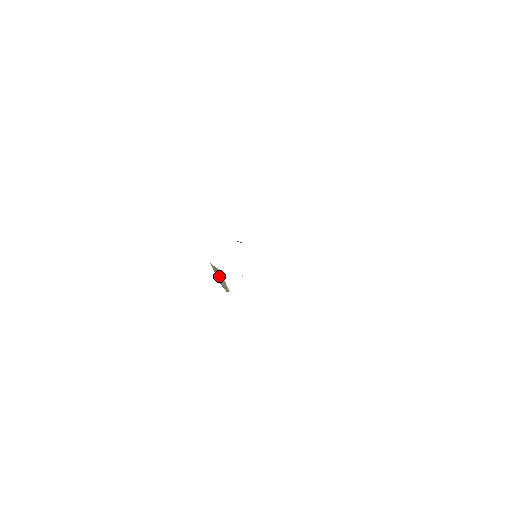
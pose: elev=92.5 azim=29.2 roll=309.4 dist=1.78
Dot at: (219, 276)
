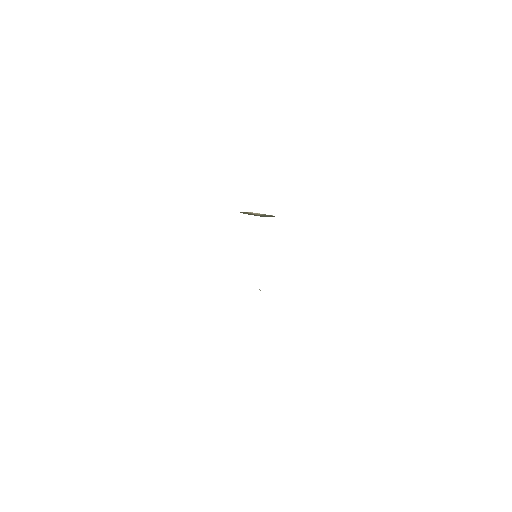
Dot at: (256, 215)
